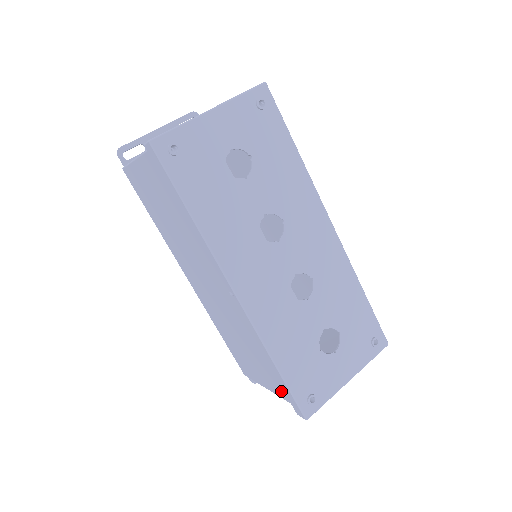
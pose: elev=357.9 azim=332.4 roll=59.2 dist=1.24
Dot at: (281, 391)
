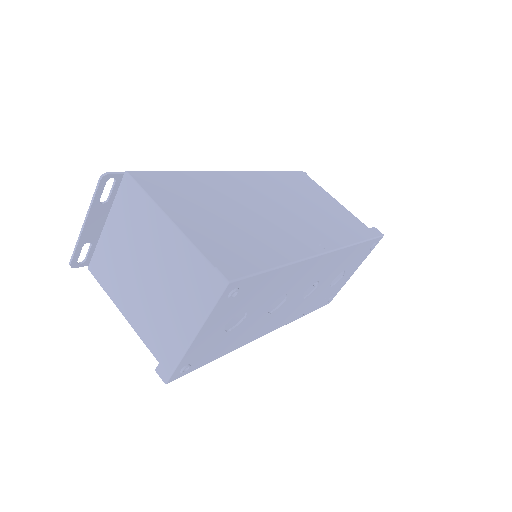
Dot at: occluded
